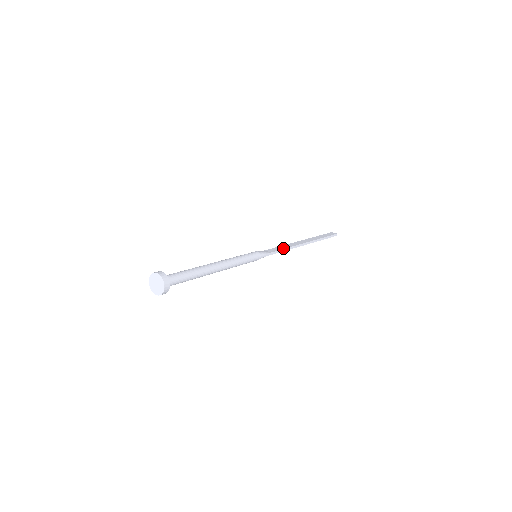
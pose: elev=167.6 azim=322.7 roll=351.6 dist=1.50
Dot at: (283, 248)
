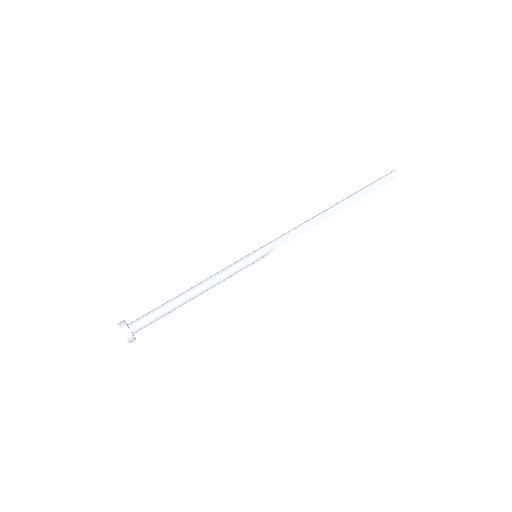
Dot at: (298, 235)
